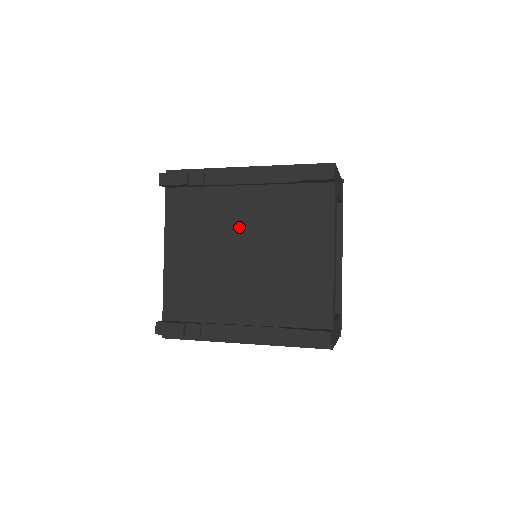
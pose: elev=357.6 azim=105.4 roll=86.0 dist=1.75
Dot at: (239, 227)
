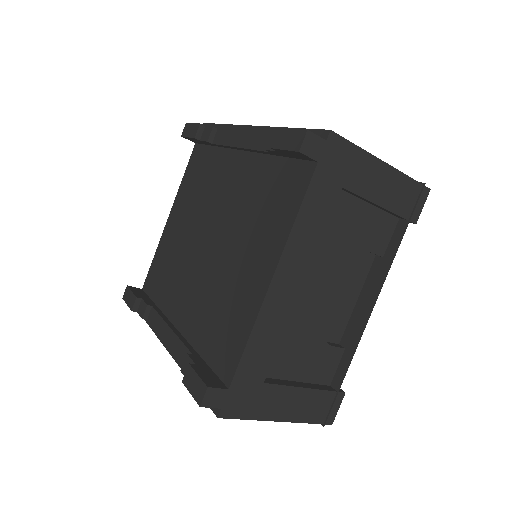
Dot at: (218, 204)
